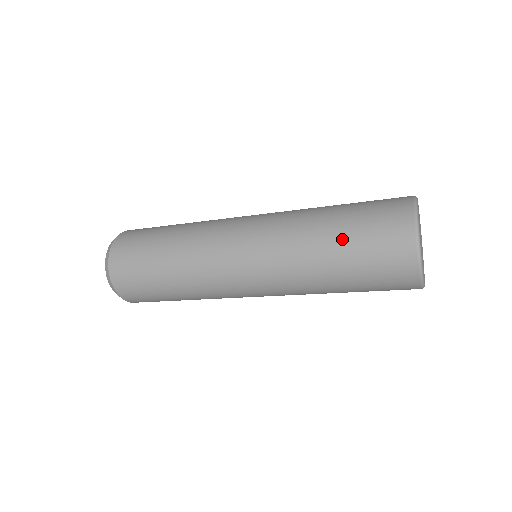
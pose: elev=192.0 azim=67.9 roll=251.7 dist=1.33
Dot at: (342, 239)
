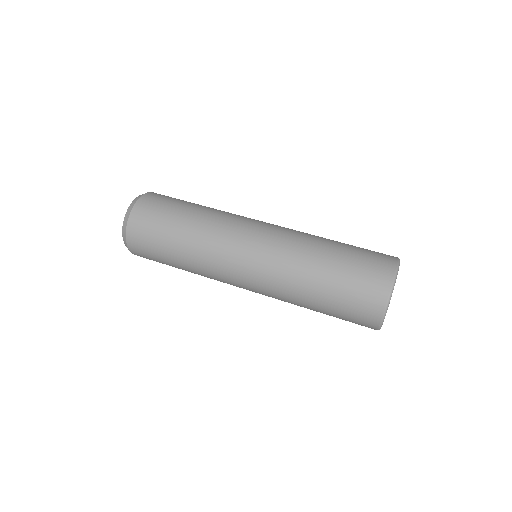
Dot at: occluded
